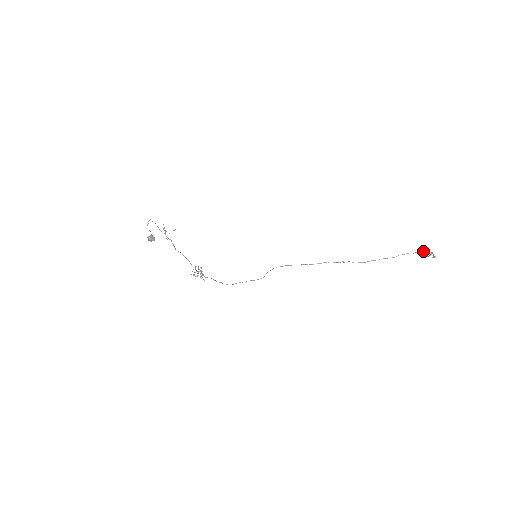
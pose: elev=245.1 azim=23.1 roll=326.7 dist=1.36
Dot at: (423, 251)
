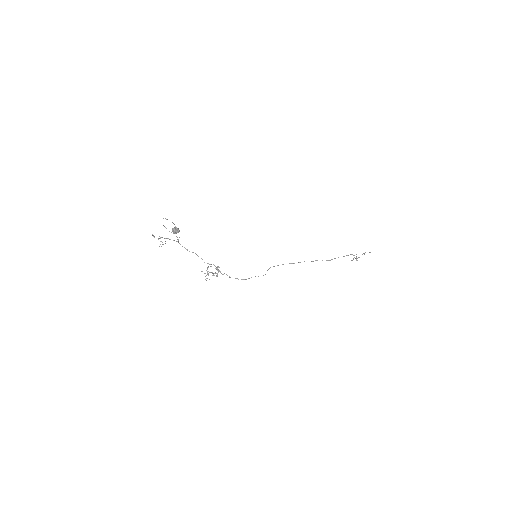
Dot at: occluded
